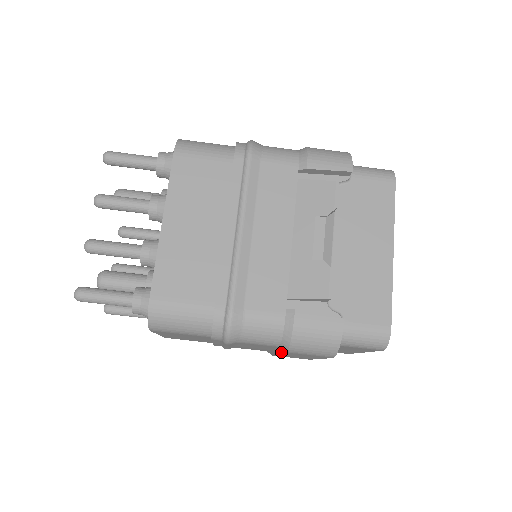
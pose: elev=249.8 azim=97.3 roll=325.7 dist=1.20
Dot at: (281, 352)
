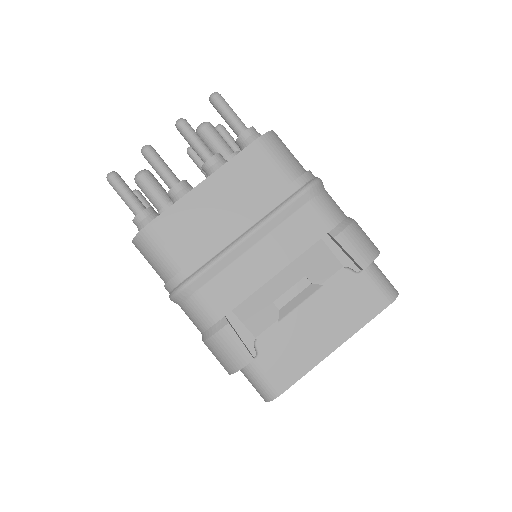
Dot at: occluded
